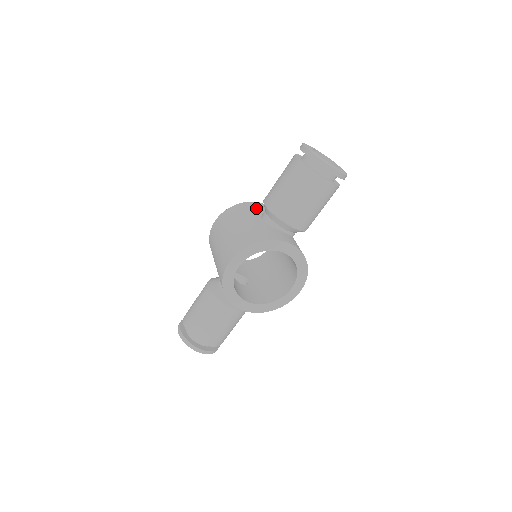
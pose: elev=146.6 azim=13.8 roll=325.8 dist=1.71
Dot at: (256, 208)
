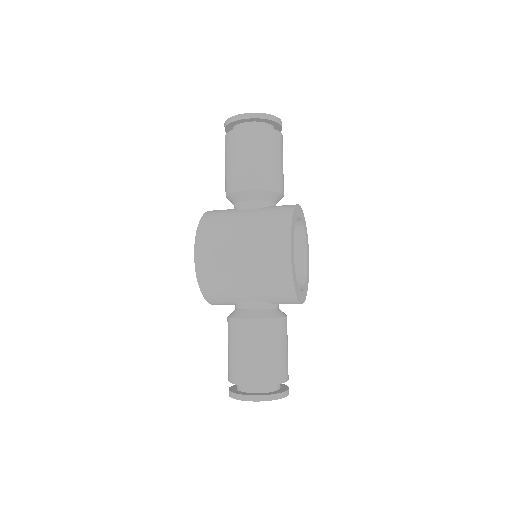
Dot at: (222, 211)
